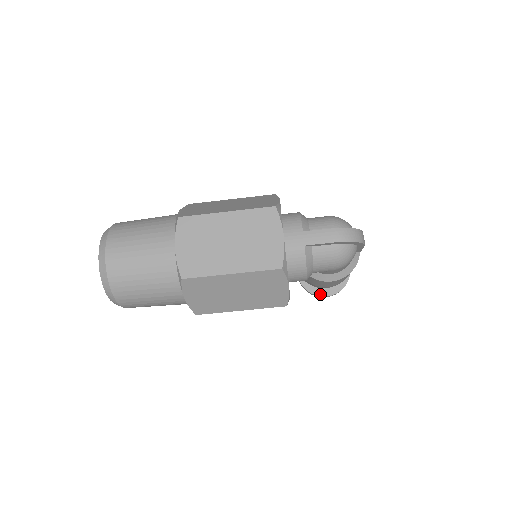
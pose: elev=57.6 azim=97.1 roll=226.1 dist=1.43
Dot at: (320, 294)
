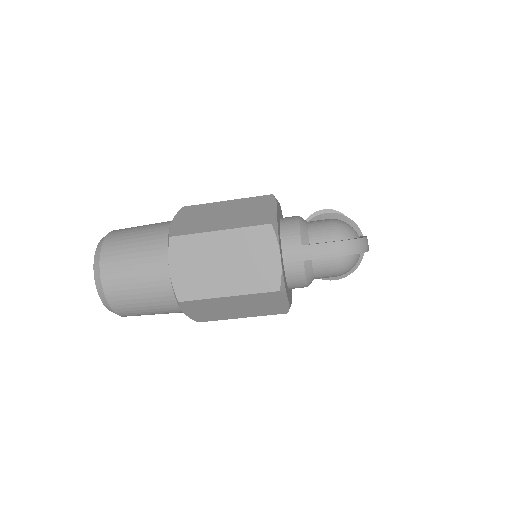
Dot at: occluded
